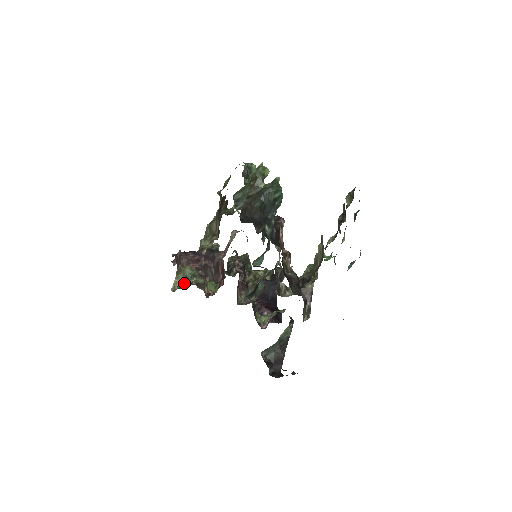
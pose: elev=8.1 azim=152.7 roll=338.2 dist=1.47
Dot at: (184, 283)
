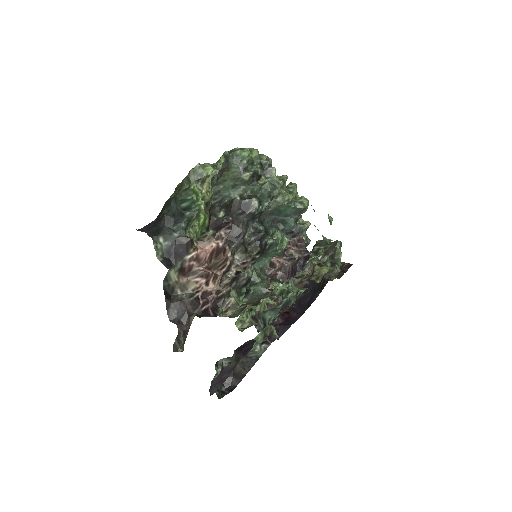
Dot at: occluded
